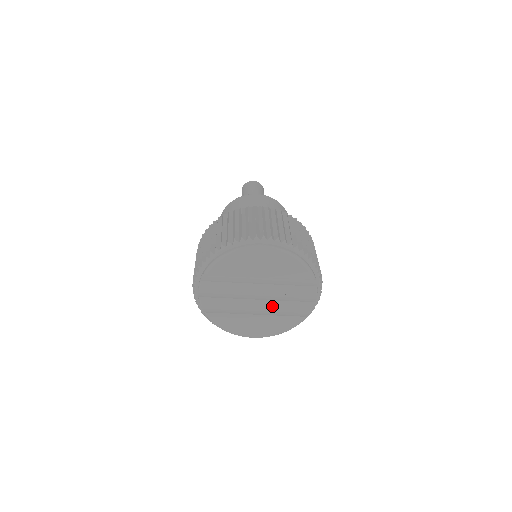
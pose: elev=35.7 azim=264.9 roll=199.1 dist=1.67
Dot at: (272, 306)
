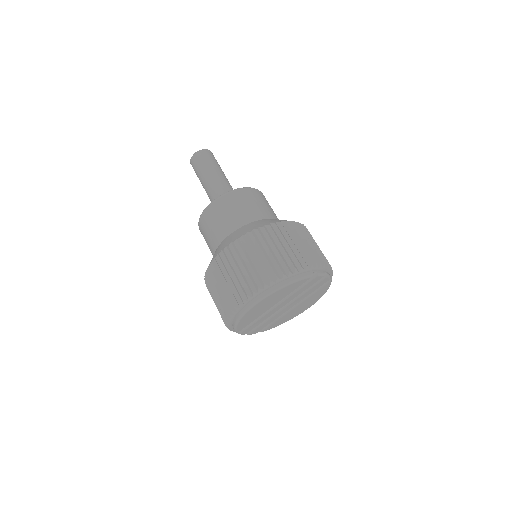
Dot at: (300, 300)
